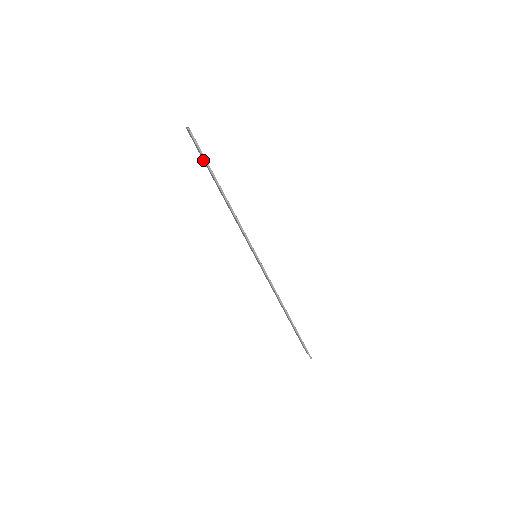
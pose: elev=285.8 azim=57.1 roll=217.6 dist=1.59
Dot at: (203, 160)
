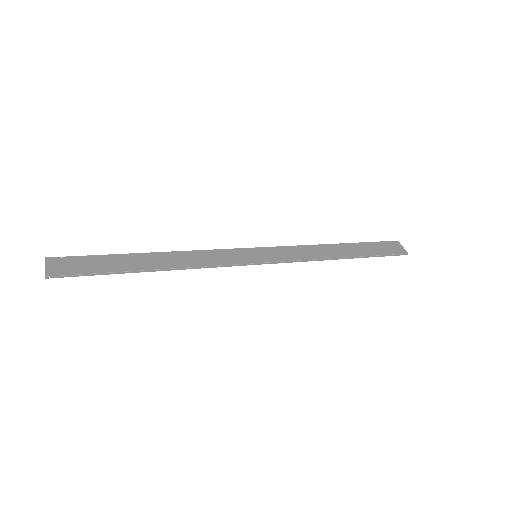
Dot at: (101, 256)
